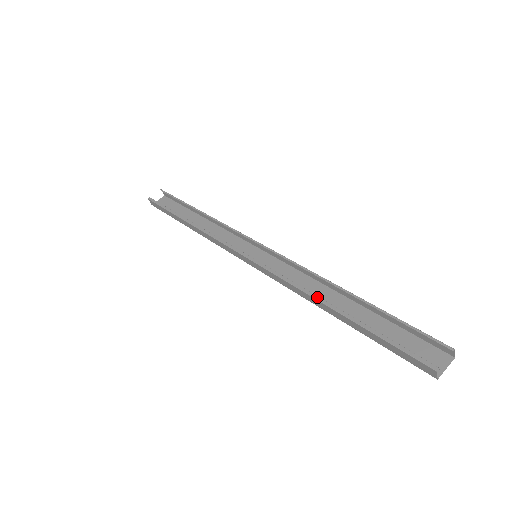
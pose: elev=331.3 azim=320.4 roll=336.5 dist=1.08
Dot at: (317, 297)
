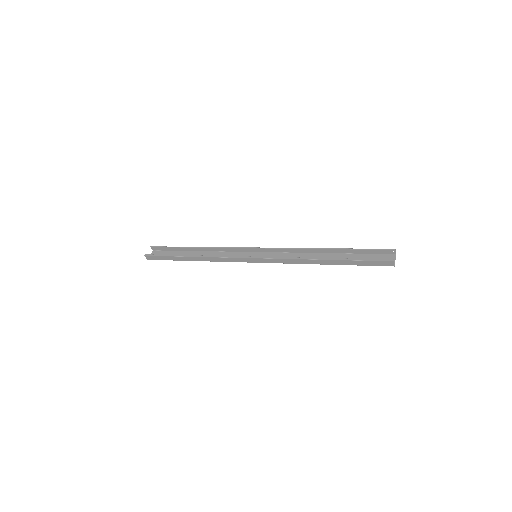
Dot at: (312, 258)
